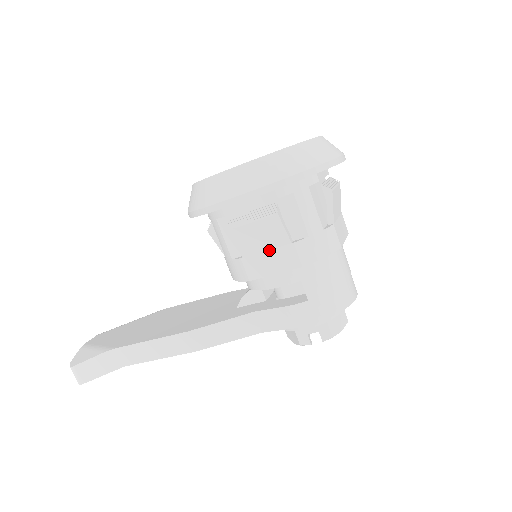
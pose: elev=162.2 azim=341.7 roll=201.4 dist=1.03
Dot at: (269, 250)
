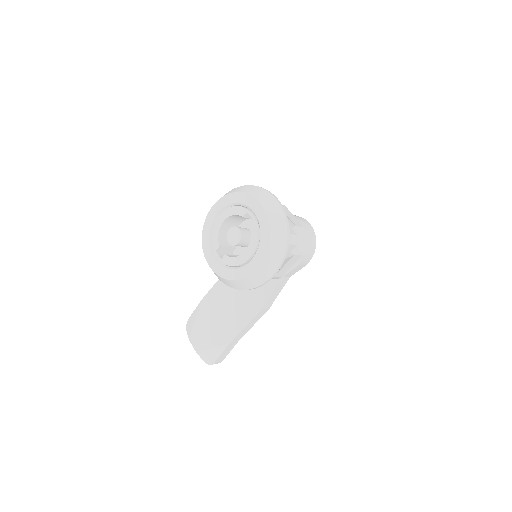
Dot at: (285, 265)
